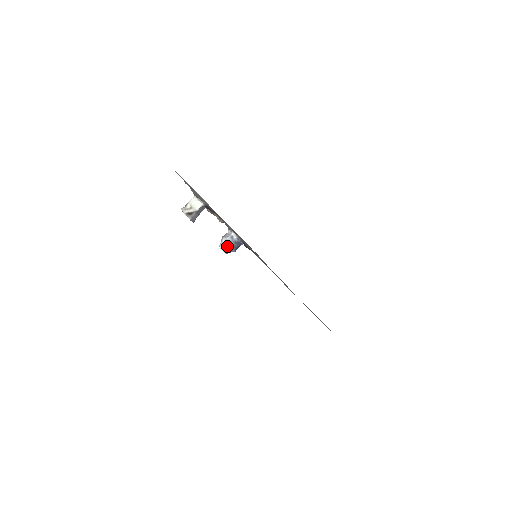
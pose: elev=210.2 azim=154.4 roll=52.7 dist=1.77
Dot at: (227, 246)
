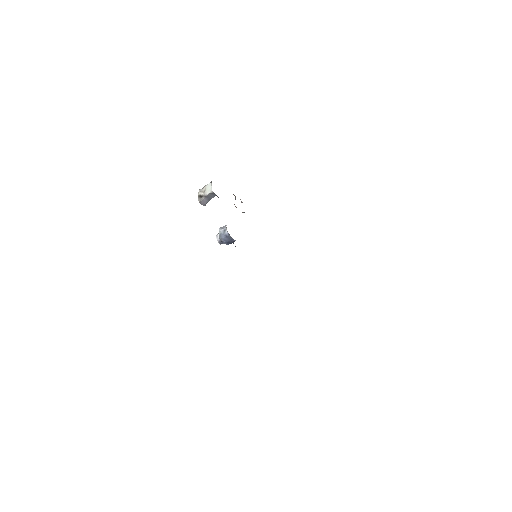
Dot at: (219, 237)
